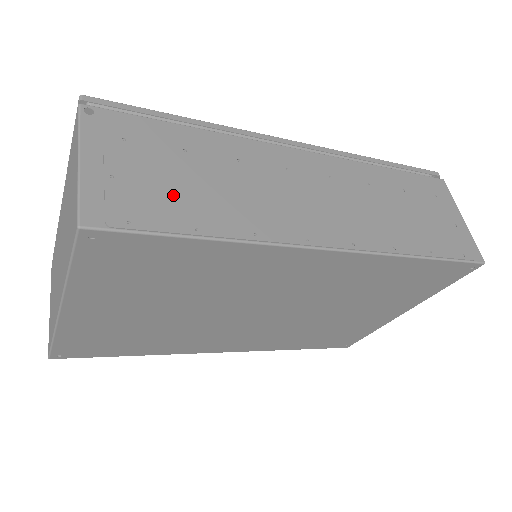
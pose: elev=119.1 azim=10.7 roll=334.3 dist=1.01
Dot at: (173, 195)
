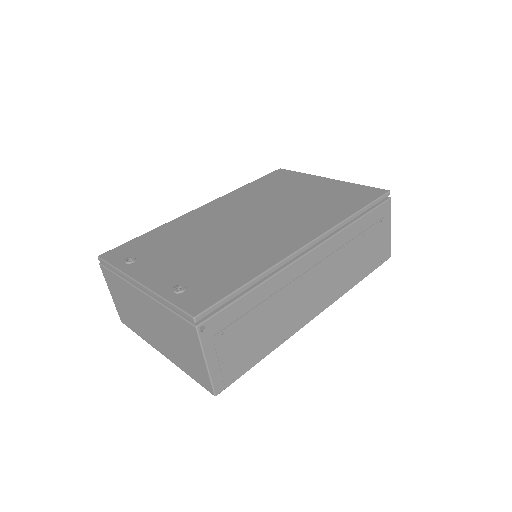
Dot at: (249, 348)
